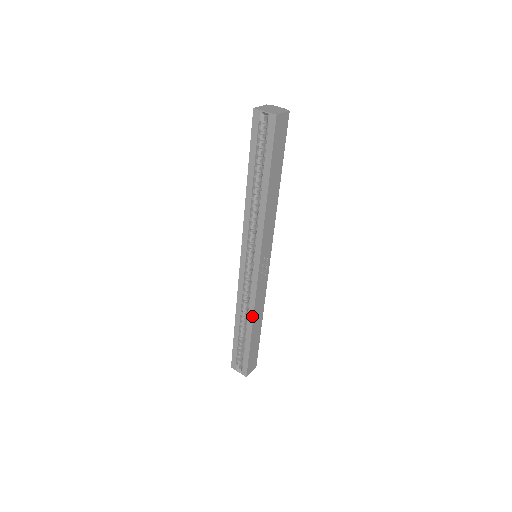
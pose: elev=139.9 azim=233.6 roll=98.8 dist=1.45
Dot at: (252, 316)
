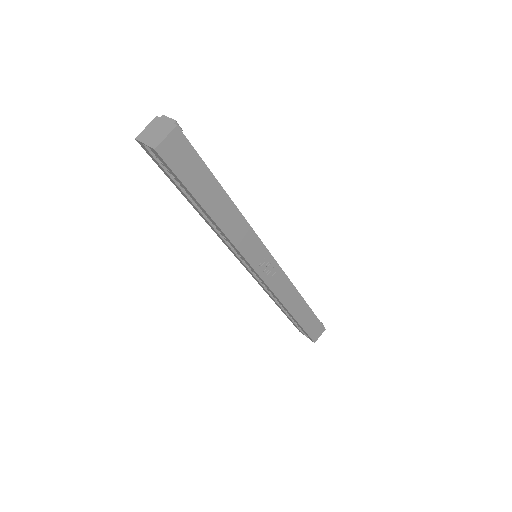
Dot at: (283, 306)
